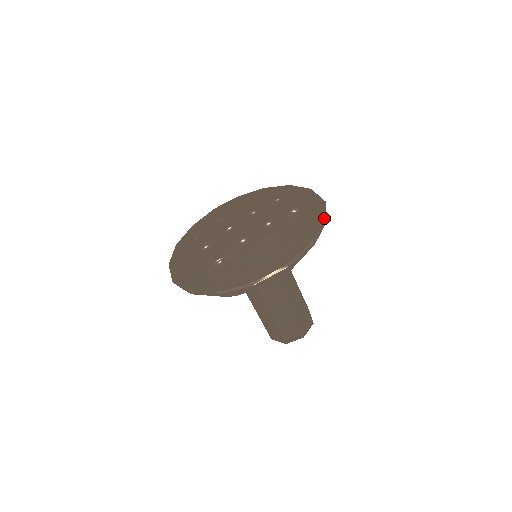
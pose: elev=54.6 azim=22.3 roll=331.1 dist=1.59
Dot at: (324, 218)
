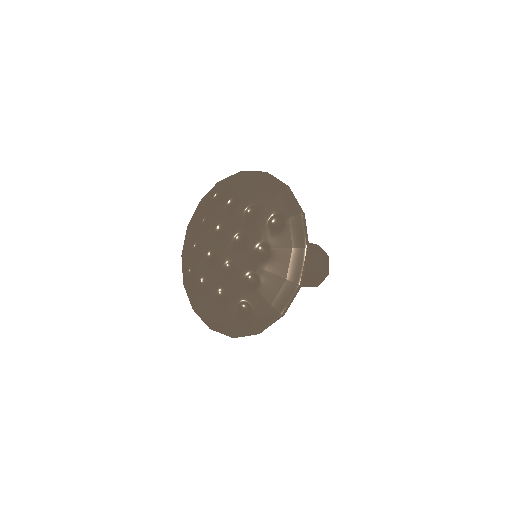
Dot at: (301, 214)
